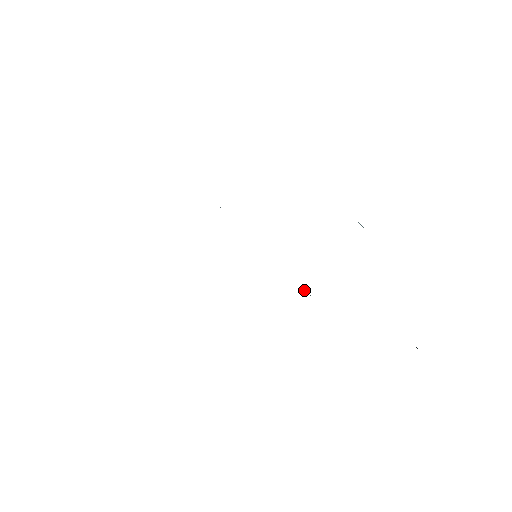
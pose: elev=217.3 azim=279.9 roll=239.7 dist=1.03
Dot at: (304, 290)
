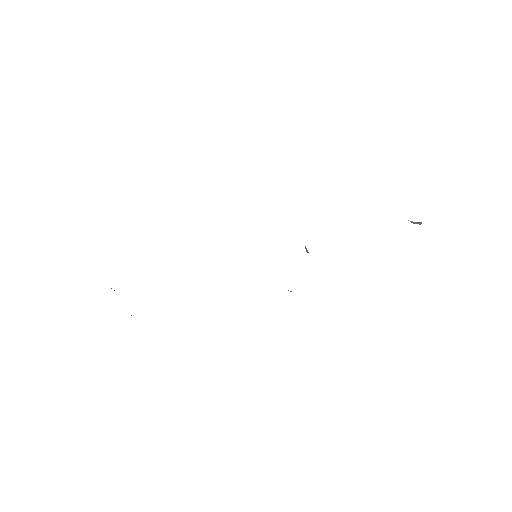
Dot at: occluded
